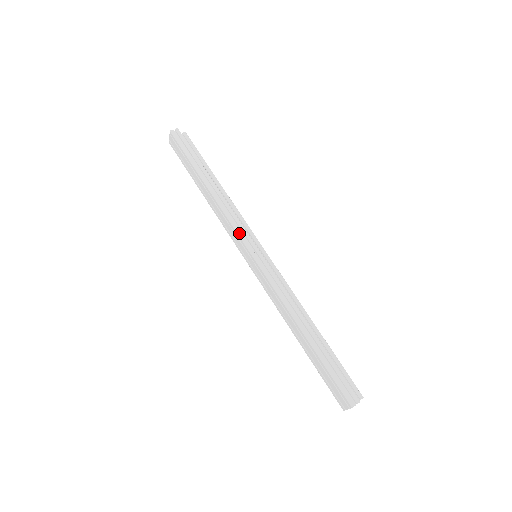
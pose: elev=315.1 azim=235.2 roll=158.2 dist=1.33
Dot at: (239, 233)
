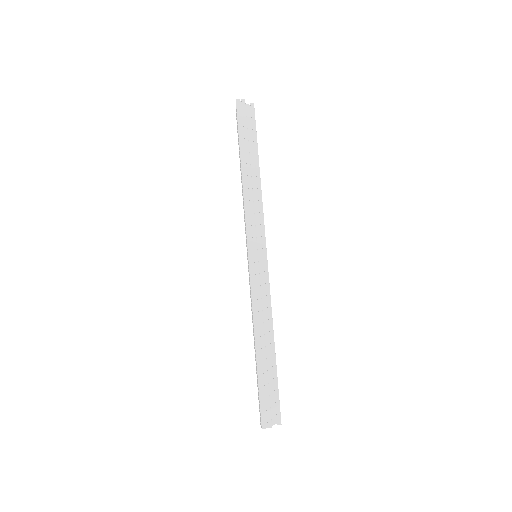
Dot at: (248, 230)
